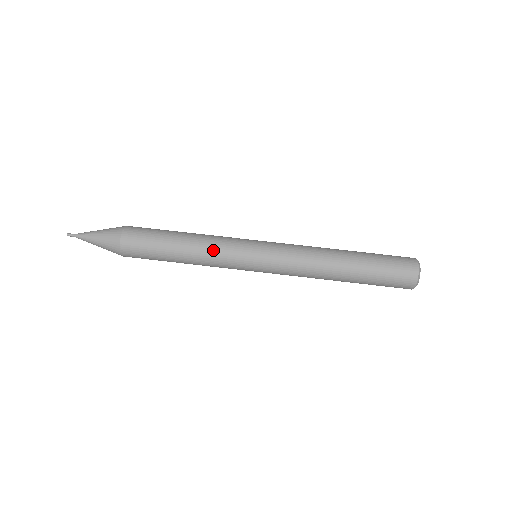
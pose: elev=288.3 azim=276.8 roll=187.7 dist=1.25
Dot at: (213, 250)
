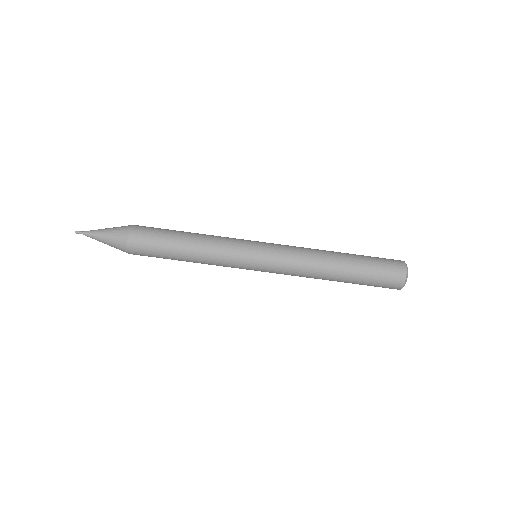
Dot at: (216, 254)
